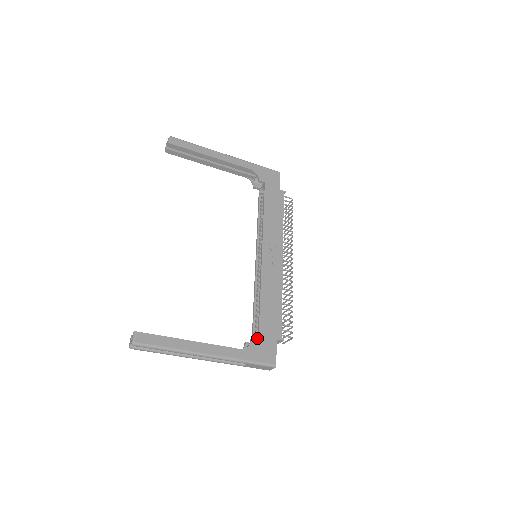
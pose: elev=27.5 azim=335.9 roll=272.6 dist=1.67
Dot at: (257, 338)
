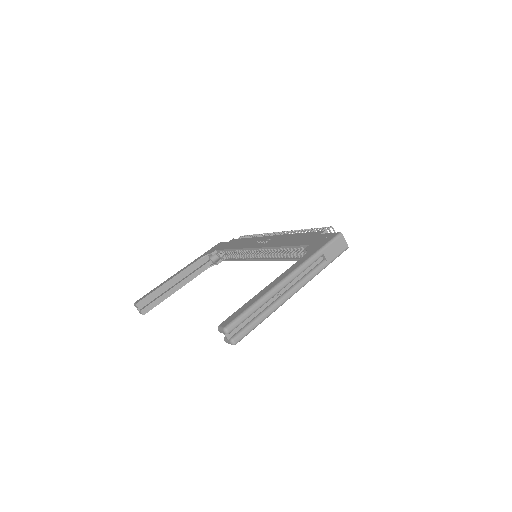
Dot at: occluded
